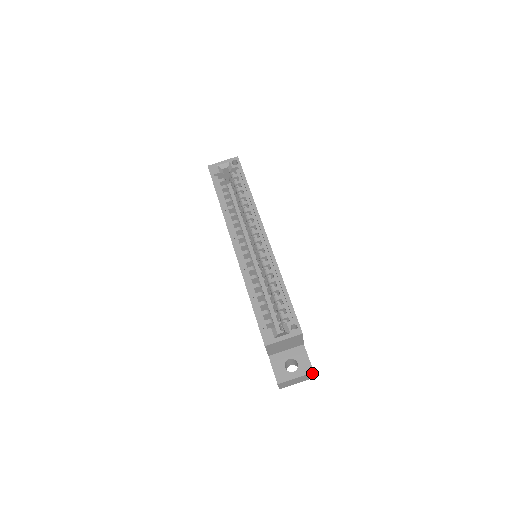
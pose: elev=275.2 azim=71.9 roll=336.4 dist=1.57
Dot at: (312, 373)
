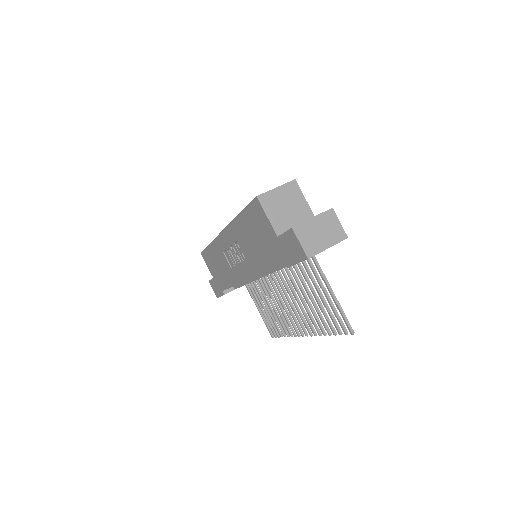
Dot at: (332, 213)
